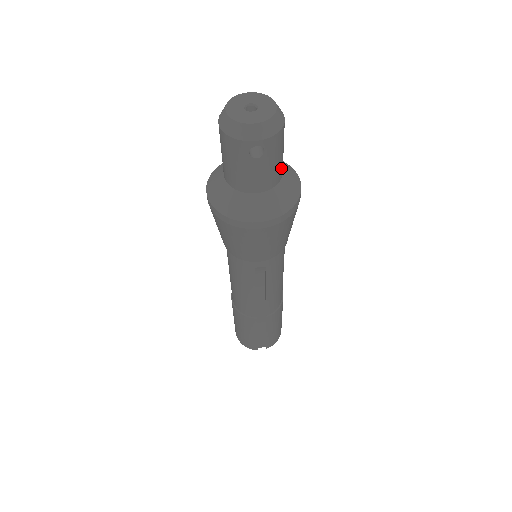
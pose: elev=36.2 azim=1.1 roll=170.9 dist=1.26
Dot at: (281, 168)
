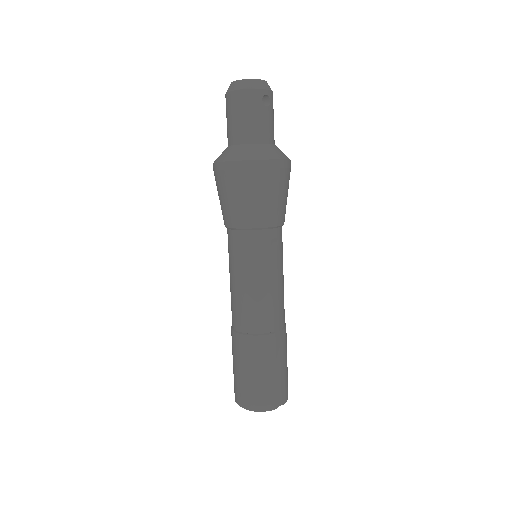
Dot at: occluded
